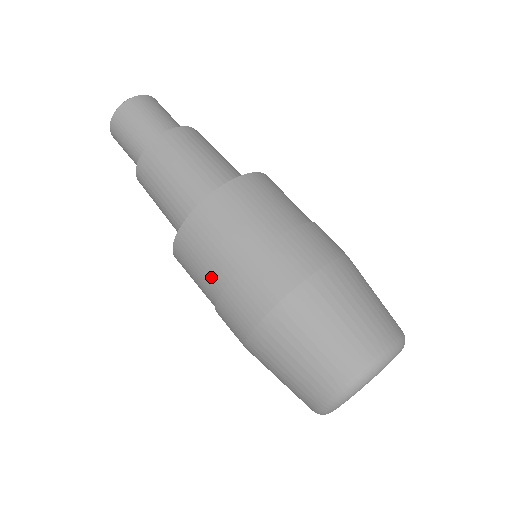
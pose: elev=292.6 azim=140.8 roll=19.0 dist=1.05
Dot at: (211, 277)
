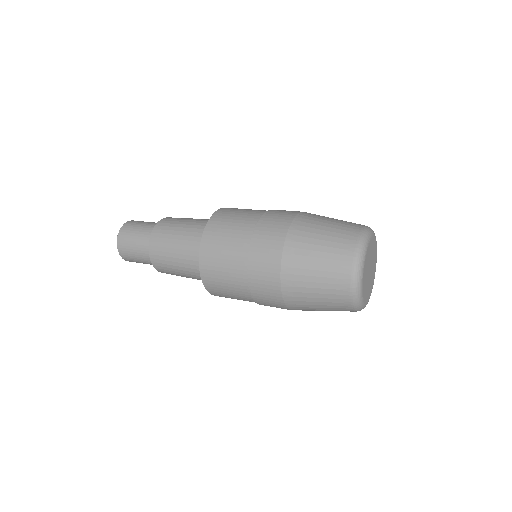
Dot at: (241, 232)
